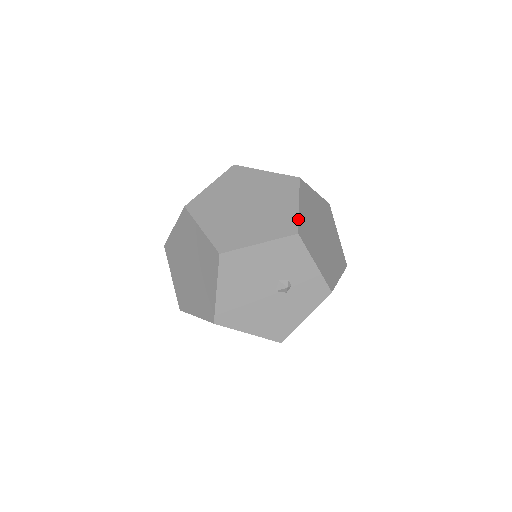
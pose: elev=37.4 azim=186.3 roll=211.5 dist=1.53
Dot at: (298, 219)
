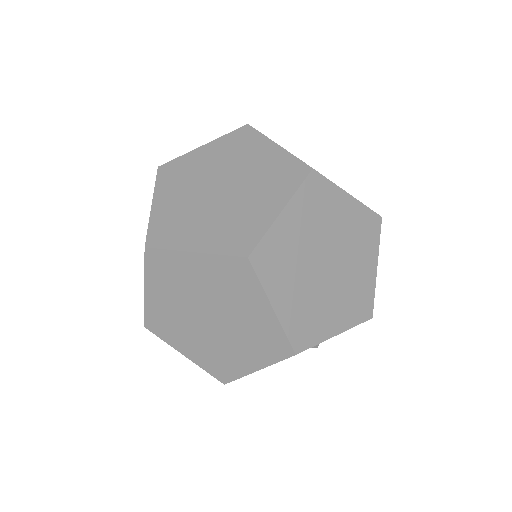
Dot at: occluded
